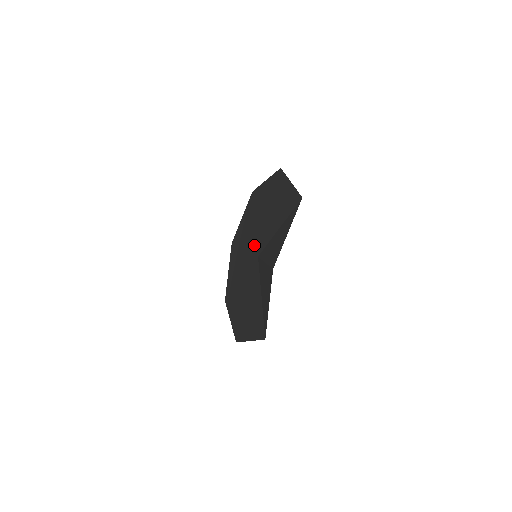
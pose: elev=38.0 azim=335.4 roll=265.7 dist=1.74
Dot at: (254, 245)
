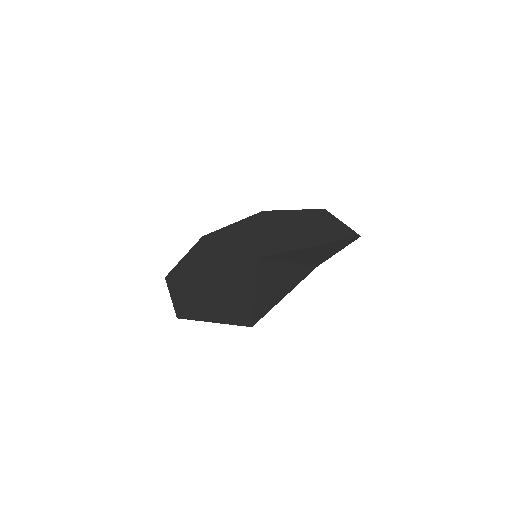
Dot at: (254, 247)
